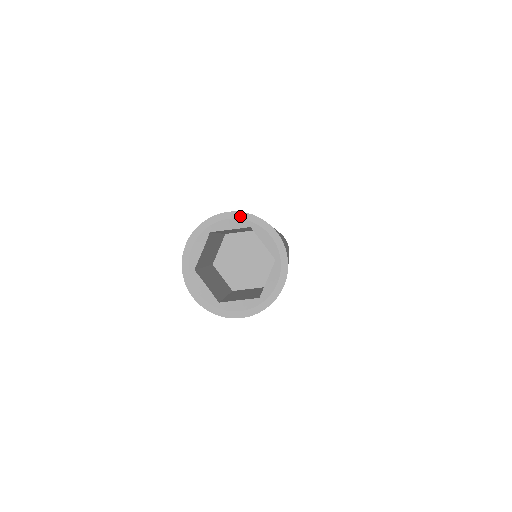
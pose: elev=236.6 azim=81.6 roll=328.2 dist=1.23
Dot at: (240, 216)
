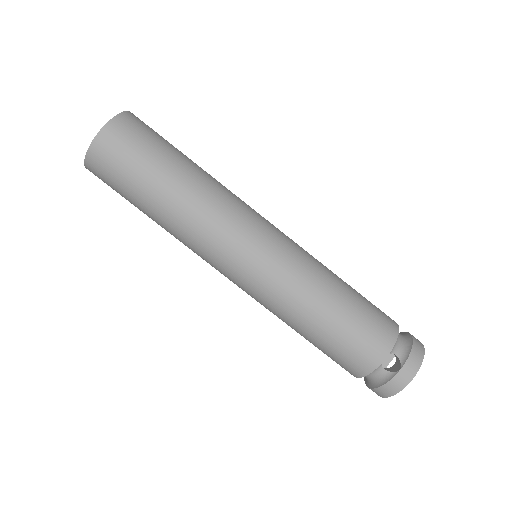
Dot at: occluded
